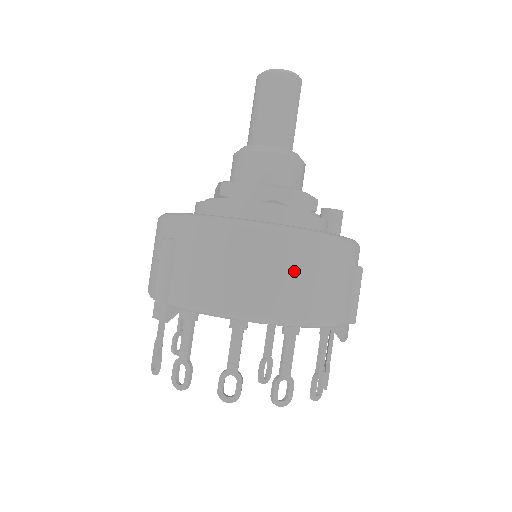
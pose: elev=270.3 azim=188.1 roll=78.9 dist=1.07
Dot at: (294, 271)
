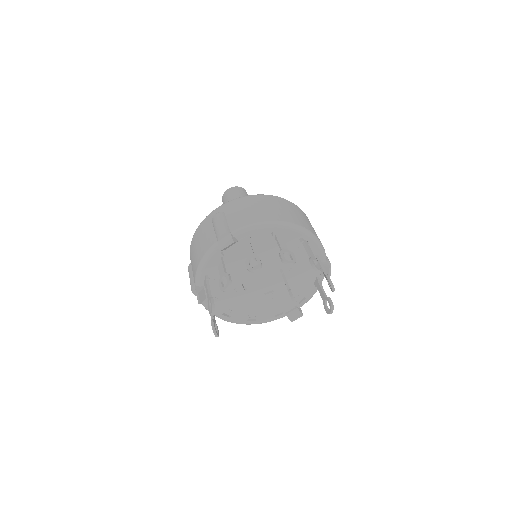
Dot at: (295, 212)
